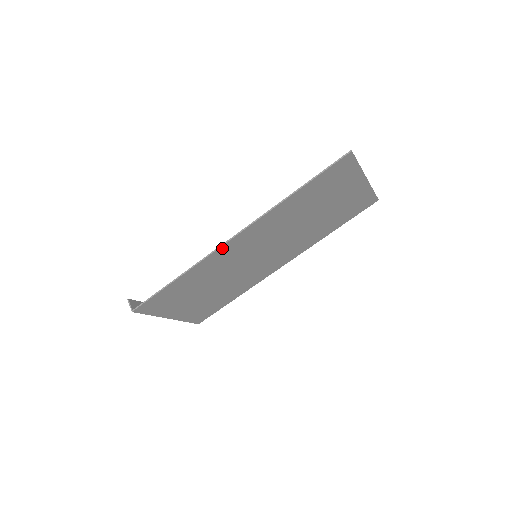
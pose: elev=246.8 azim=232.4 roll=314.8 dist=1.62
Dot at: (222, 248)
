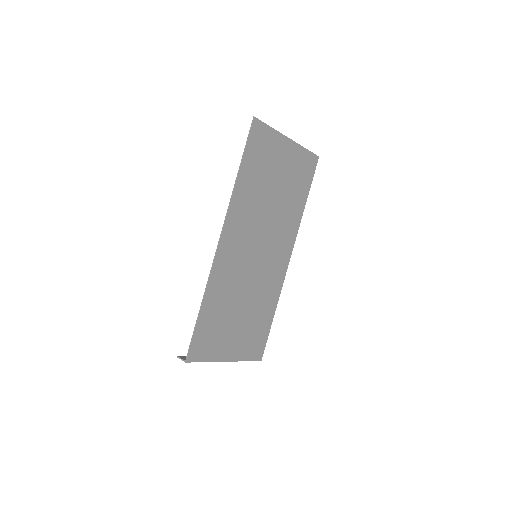
Dot at: (218, 256)
